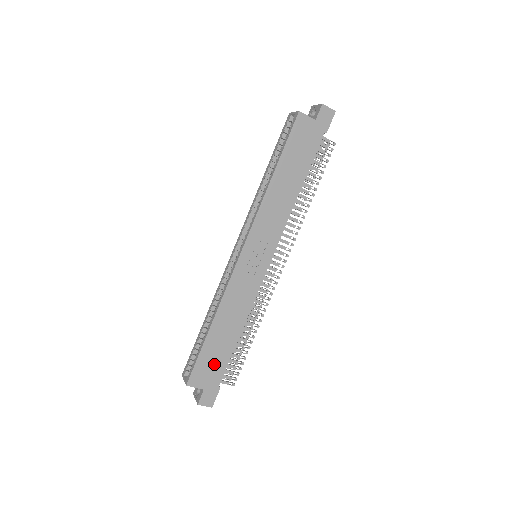
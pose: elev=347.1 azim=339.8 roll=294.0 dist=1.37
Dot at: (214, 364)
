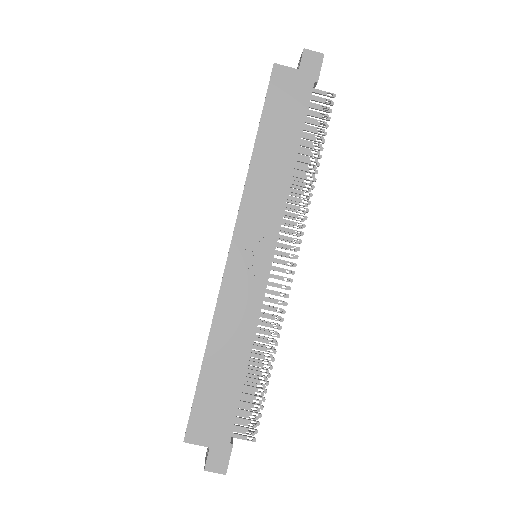
Dot at: (218, 409)
